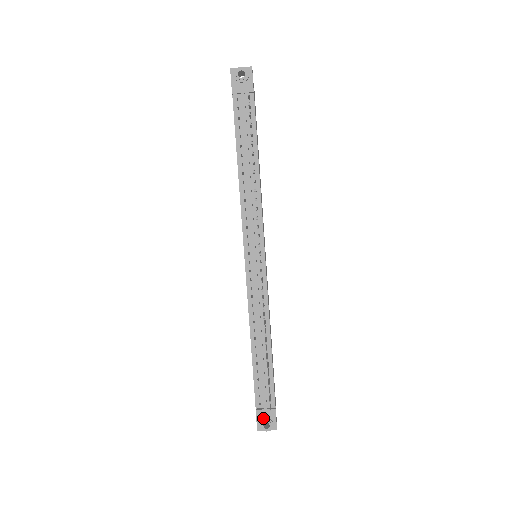
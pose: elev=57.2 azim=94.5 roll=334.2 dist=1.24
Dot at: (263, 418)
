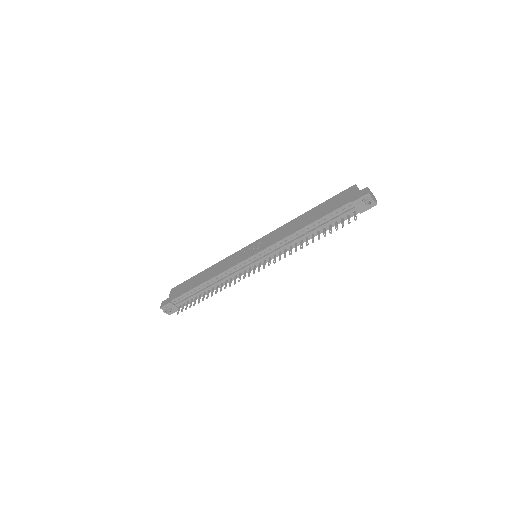
Dot at: (169, 307)
